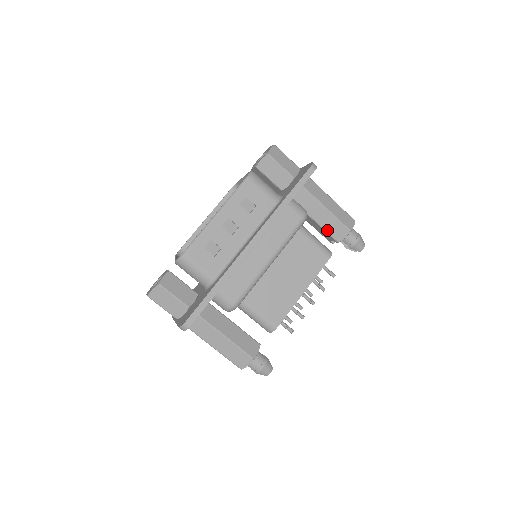
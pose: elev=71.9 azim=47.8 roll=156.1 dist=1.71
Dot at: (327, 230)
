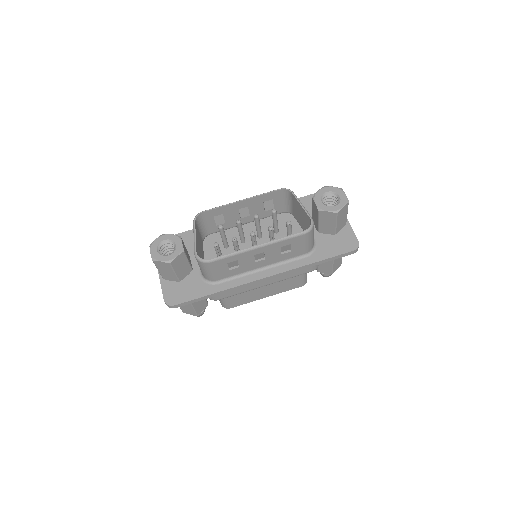
Dot at: (319, 264)
